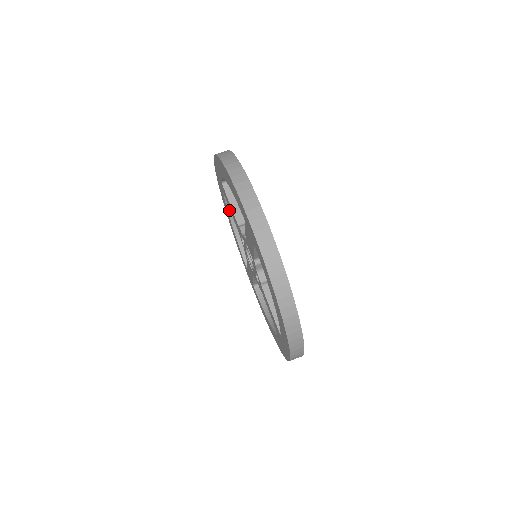
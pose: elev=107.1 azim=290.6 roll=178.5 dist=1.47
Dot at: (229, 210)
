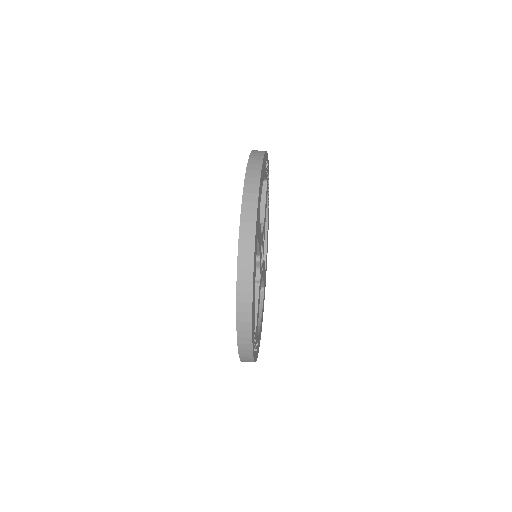
Dot at: occluded
